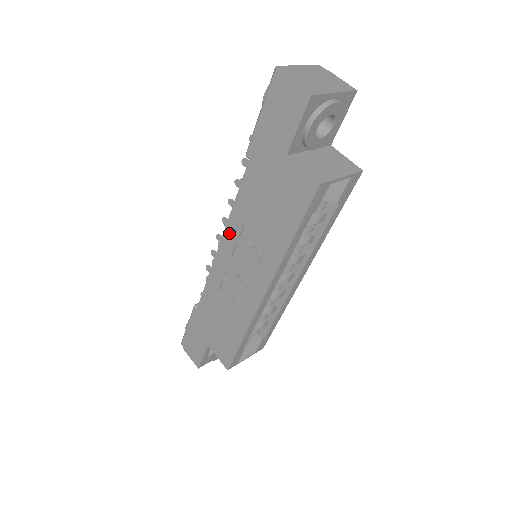
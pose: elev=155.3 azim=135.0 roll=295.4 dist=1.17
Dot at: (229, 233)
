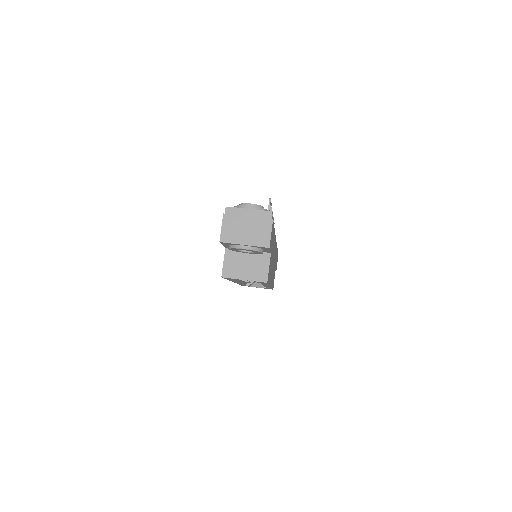
Dot at: occluded
